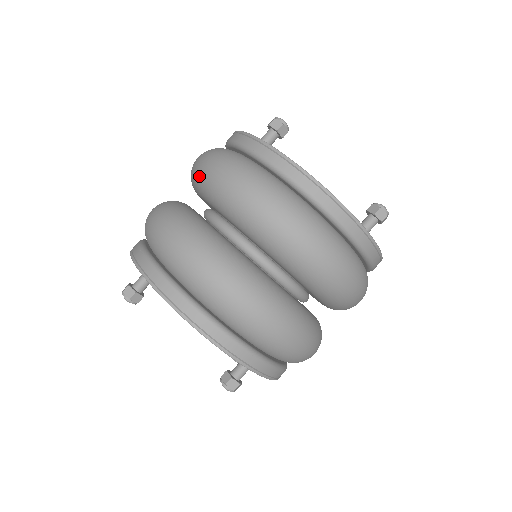
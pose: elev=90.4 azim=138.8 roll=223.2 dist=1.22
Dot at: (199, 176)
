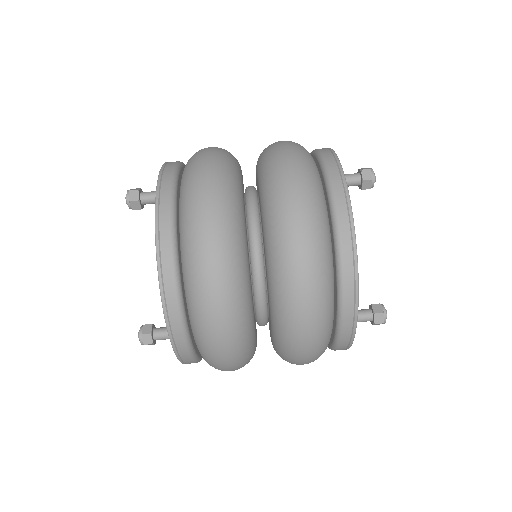
Dot at: (271, 158)
